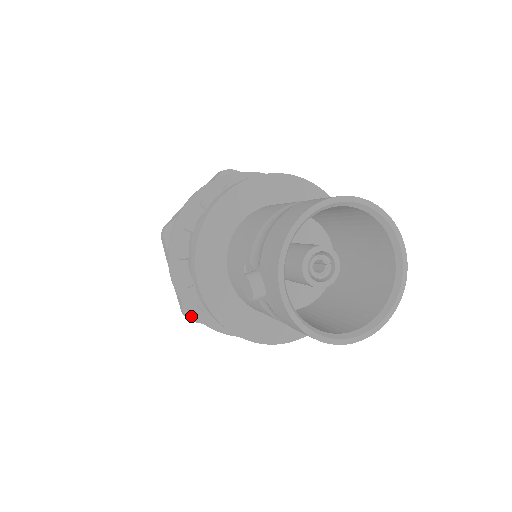
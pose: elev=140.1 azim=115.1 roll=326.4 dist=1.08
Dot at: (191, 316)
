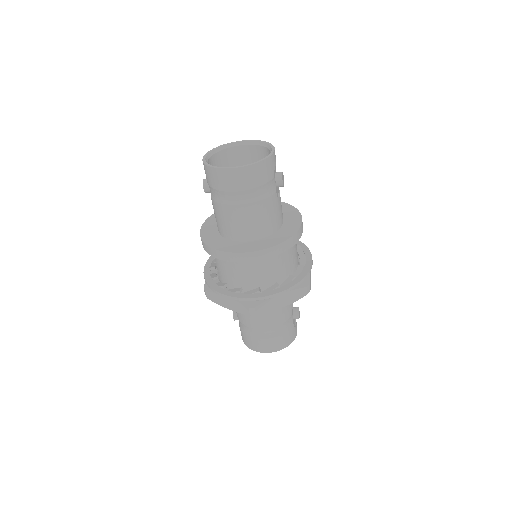
Dot at: (207, 288)
